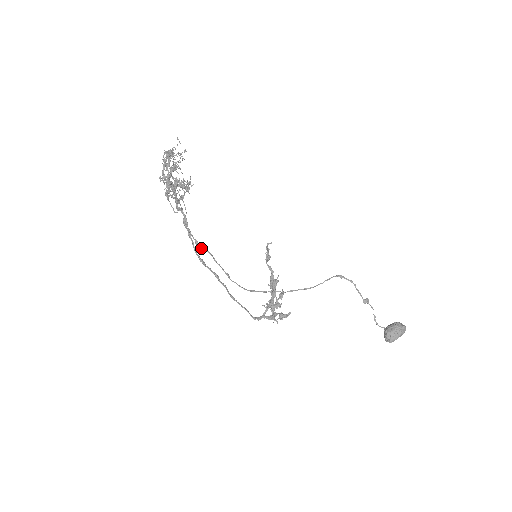
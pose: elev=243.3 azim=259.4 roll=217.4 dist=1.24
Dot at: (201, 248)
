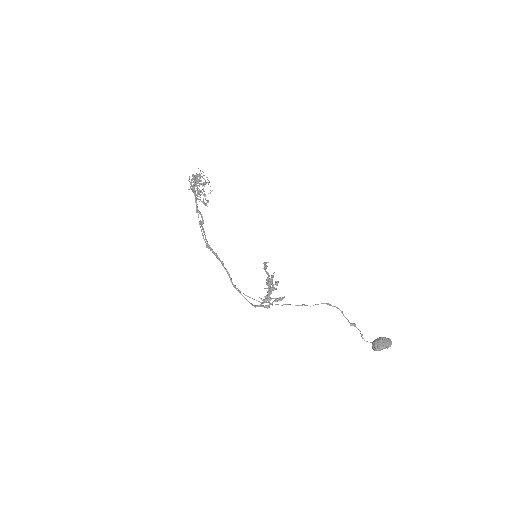
Dot at: (210, 250)
